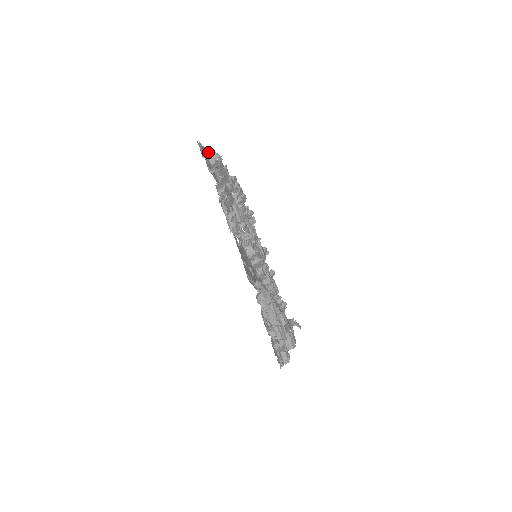
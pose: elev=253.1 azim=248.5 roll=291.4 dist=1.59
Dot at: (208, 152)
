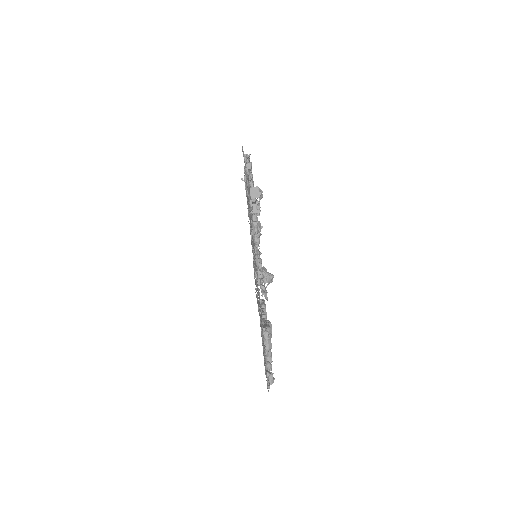
Dot at: (248, 177)
